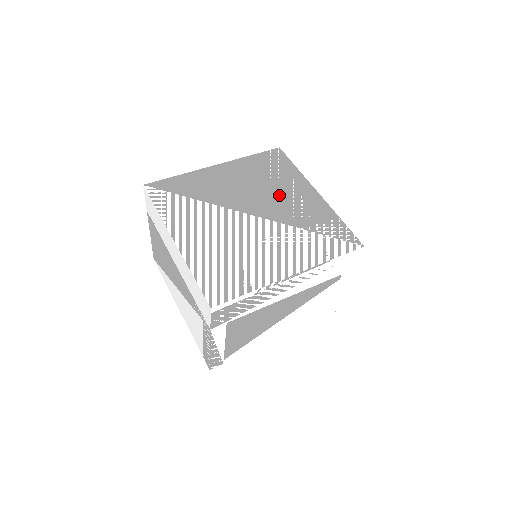
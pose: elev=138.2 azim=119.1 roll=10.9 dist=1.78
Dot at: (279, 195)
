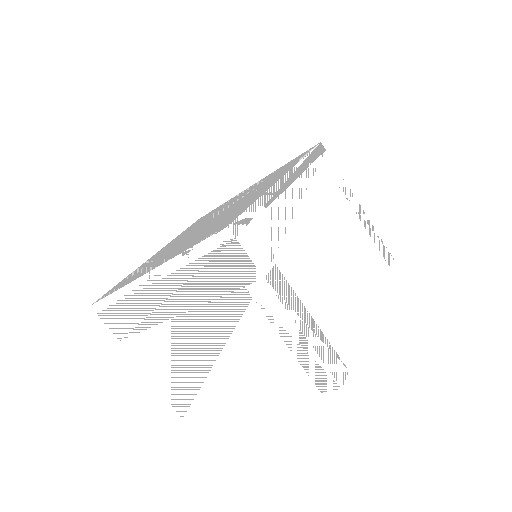
Dot at: occluded
